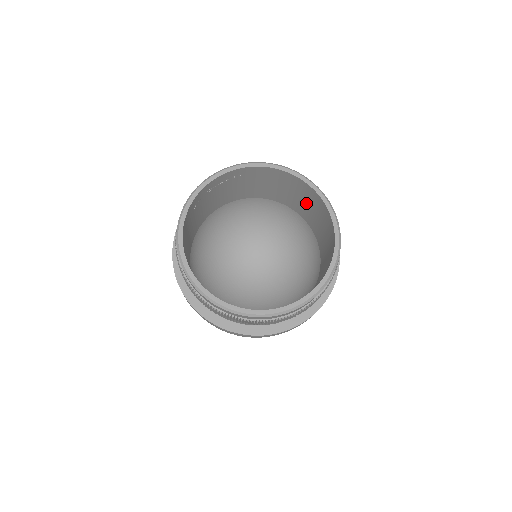
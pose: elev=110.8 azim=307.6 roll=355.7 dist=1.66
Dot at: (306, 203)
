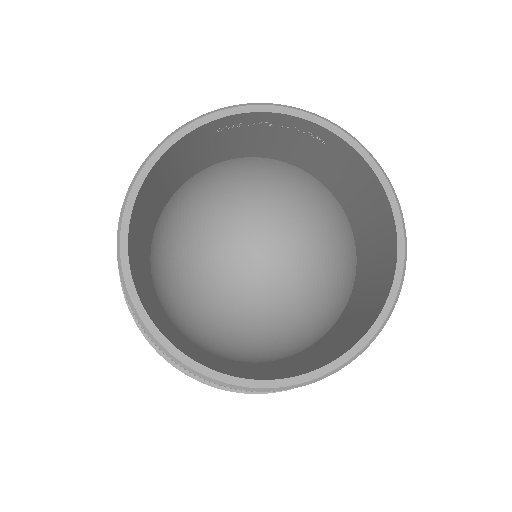
Dot at: (374, 247)
